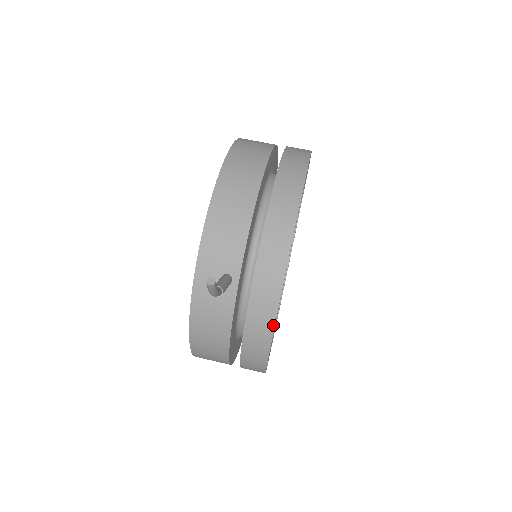
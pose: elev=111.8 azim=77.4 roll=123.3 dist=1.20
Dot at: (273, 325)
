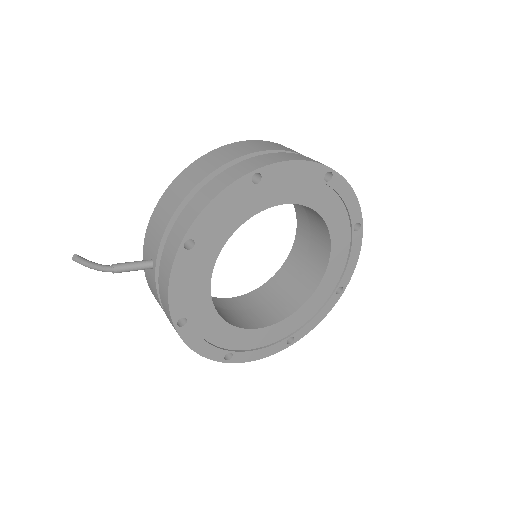
Dot at: (170, 315)
